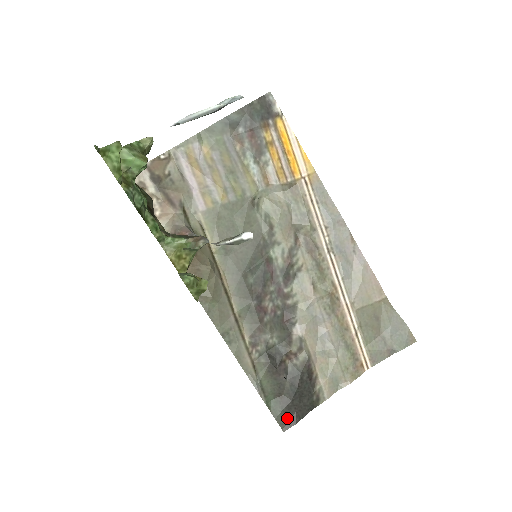
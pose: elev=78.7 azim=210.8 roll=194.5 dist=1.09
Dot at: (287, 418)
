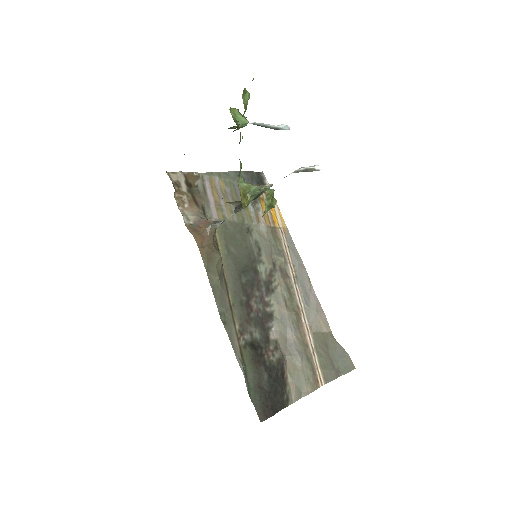
Dot at: (264, 409)
